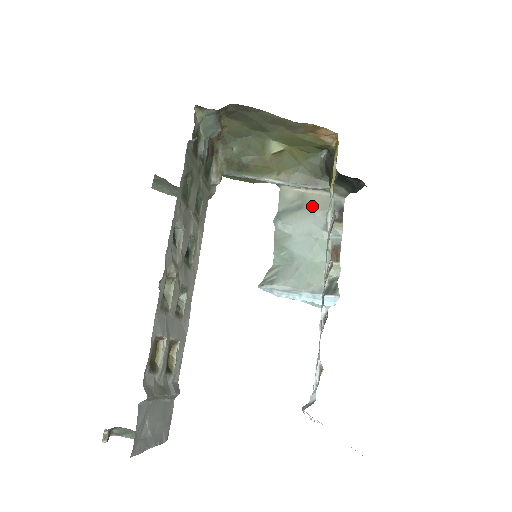
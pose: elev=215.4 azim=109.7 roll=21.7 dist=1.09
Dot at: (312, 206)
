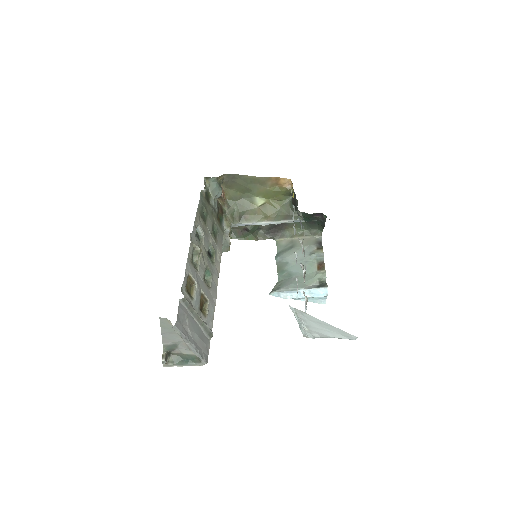
Dot at: (299, 245)
